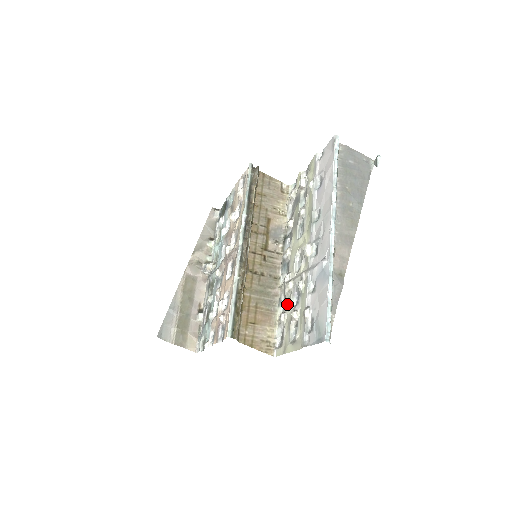
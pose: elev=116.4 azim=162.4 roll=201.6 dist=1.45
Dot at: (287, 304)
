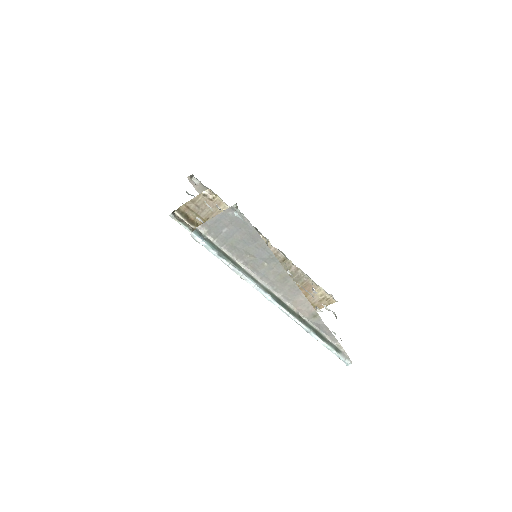
Dot at: occluded
